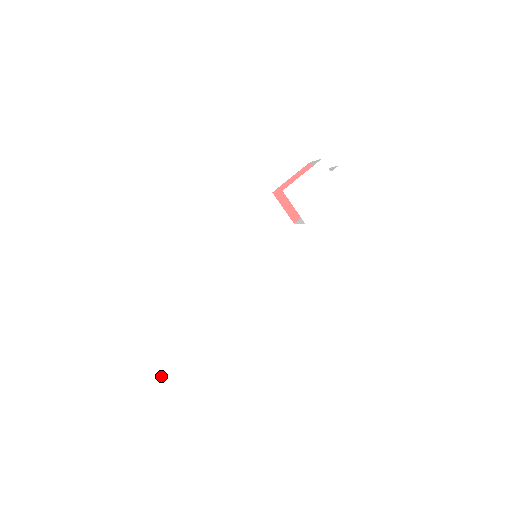
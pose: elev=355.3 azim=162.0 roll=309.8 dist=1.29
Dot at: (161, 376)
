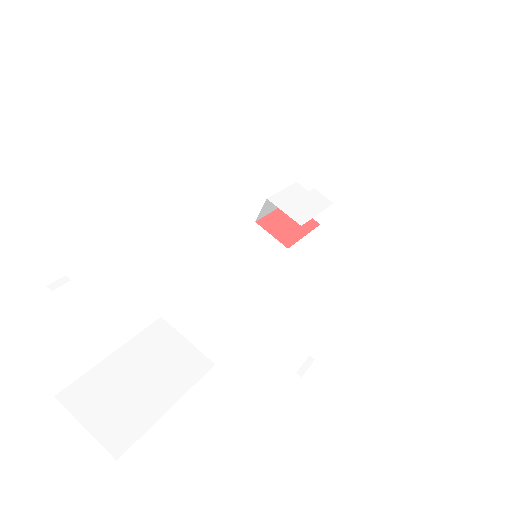
Dot at: (151, 382)
